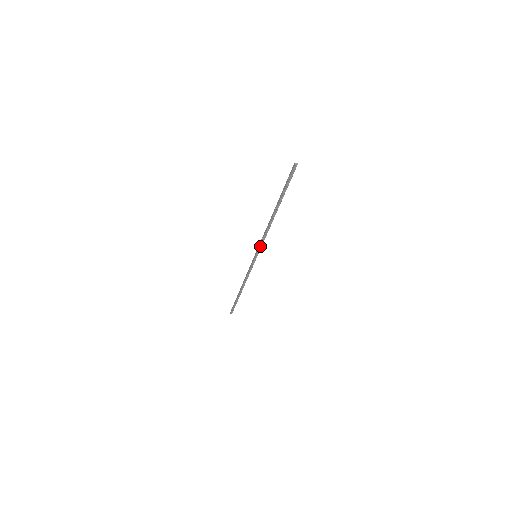
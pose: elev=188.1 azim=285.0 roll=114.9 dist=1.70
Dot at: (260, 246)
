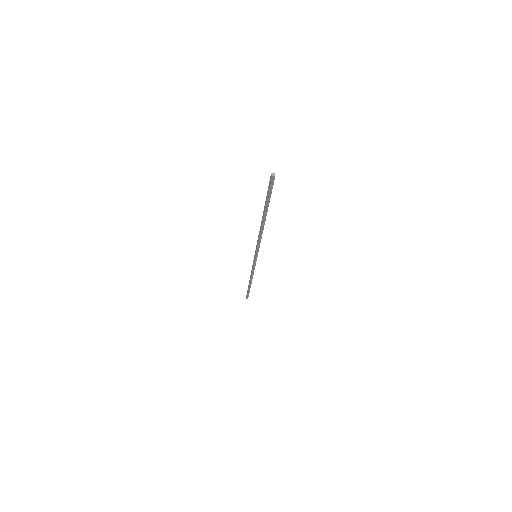
Dot at: (257, 248)
